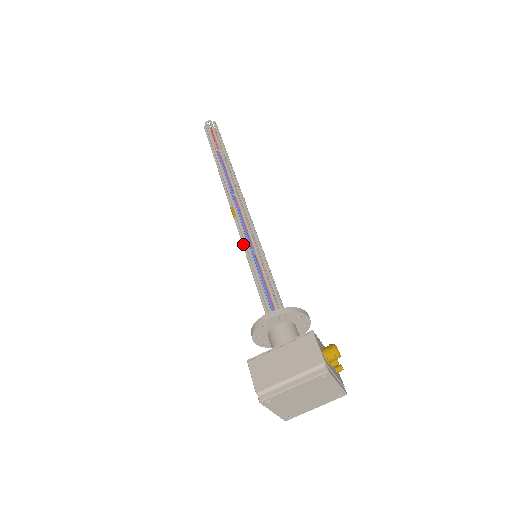
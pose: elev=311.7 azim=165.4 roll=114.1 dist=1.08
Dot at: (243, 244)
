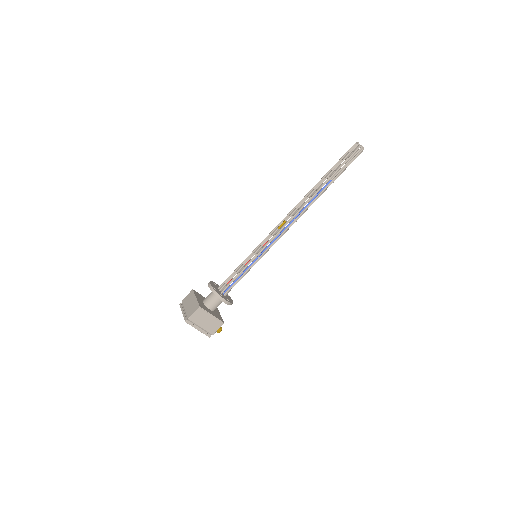
Dot at: (261, 247)
